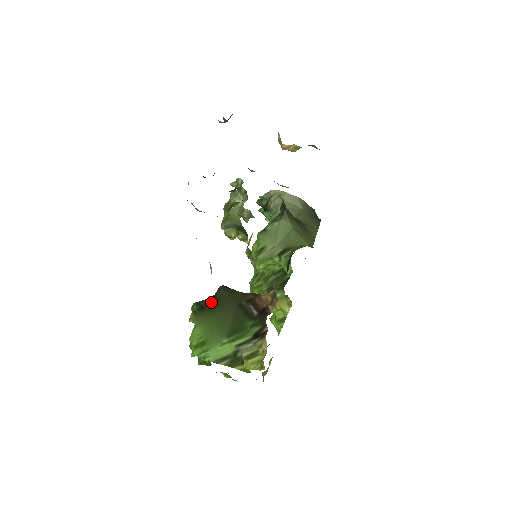
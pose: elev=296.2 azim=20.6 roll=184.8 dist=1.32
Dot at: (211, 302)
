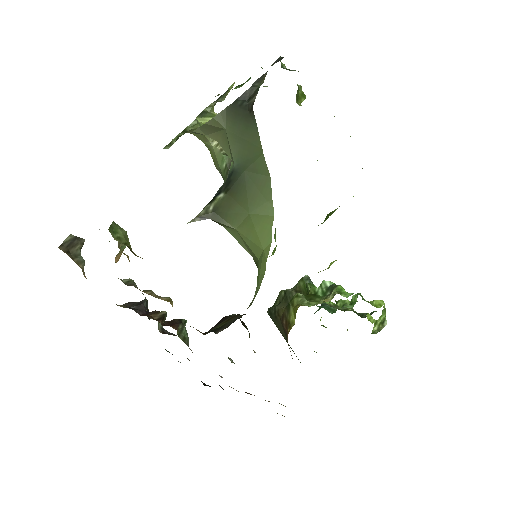
Dot at: occluded
